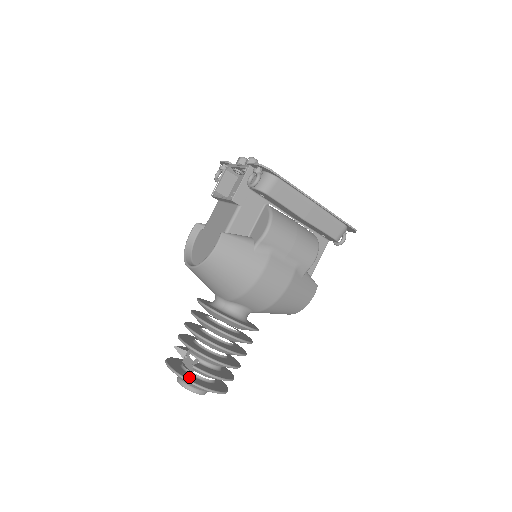
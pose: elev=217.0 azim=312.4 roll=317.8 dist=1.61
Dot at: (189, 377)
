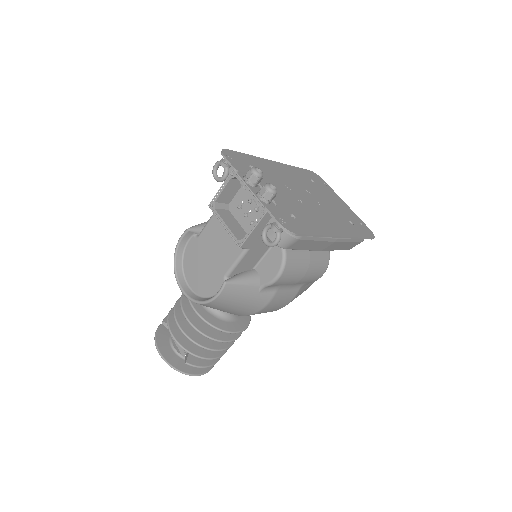
Dot at: (181, 365)
